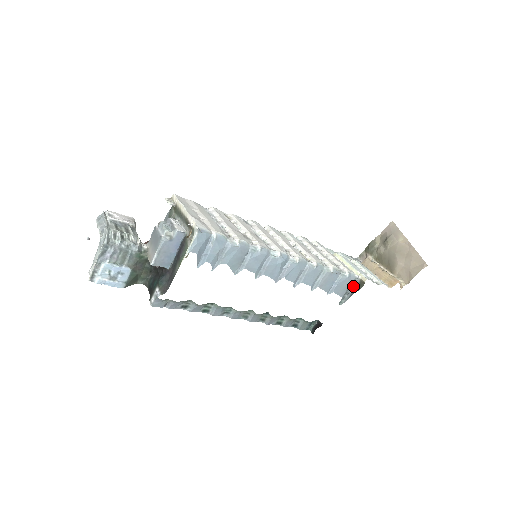
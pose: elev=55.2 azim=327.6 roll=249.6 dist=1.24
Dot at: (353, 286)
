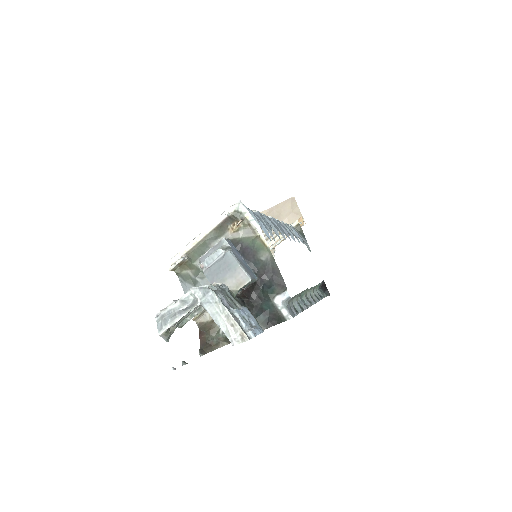
Dot at: occluded
